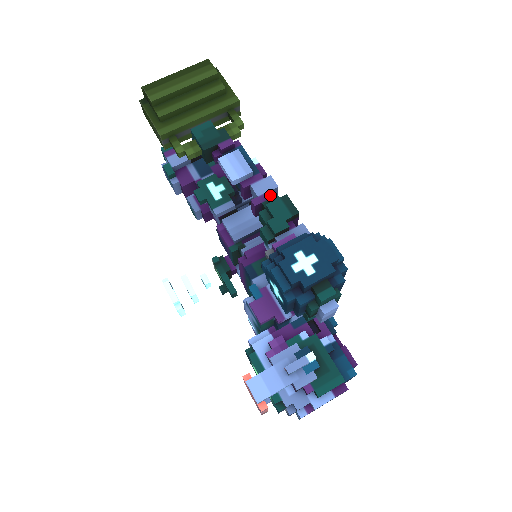
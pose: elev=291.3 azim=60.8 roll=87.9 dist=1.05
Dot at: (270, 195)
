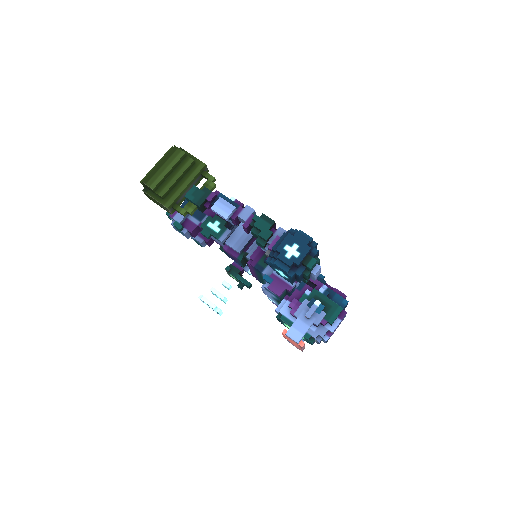
Dot at: (253, 218)
